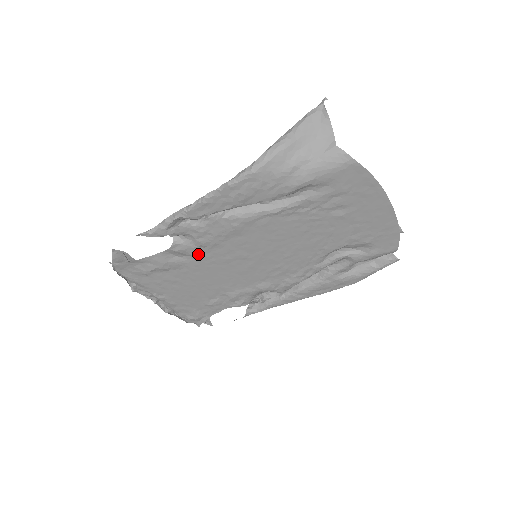
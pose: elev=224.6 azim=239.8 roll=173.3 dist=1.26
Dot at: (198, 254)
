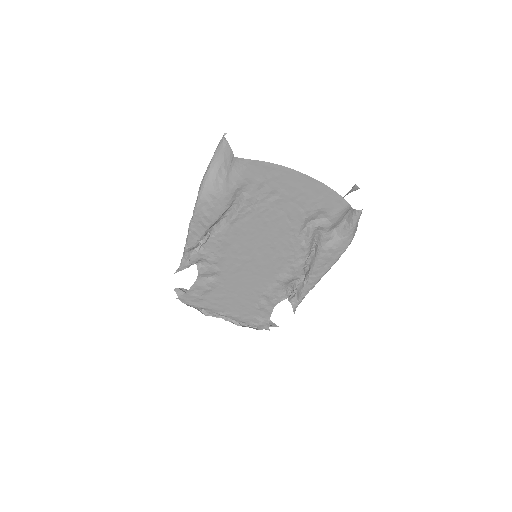
Dot at: (218, 270)
